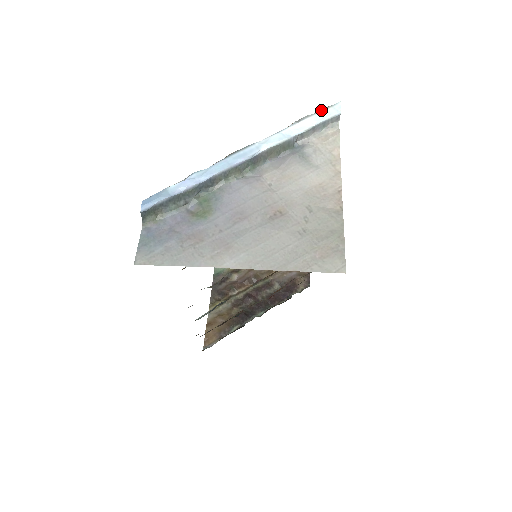
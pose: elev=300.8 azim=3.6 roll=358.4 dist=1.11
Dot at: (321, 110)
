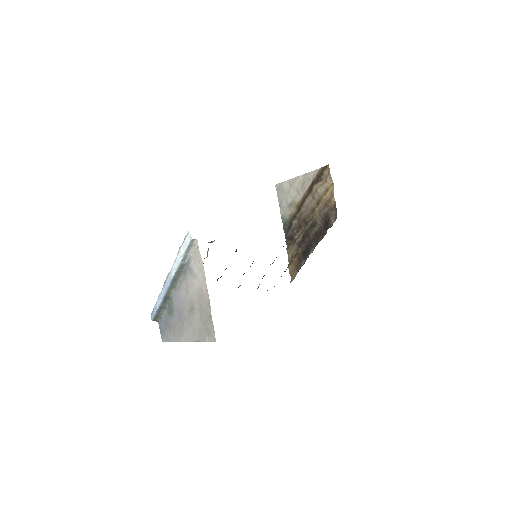
Dot at: (184, 239)
